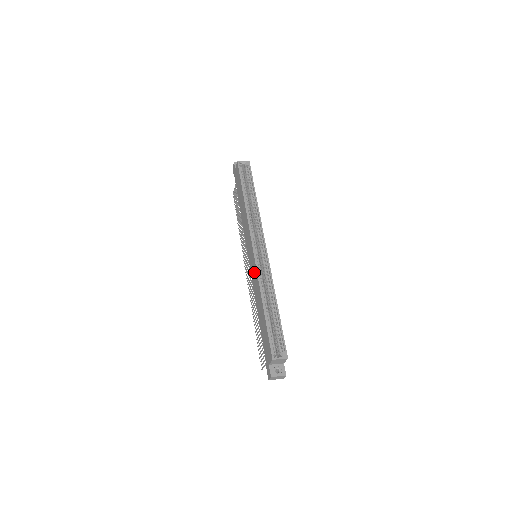
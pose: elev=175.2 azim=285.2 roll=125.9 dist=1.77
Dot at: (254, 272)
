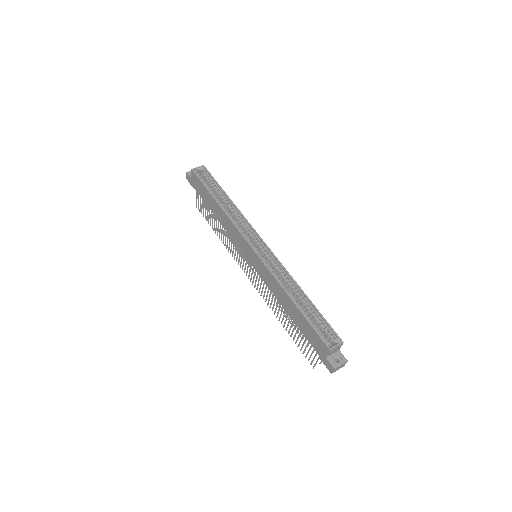
Dot at: (264, 272)
